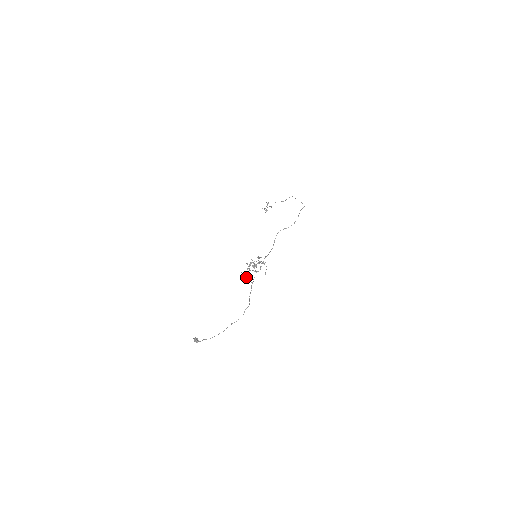
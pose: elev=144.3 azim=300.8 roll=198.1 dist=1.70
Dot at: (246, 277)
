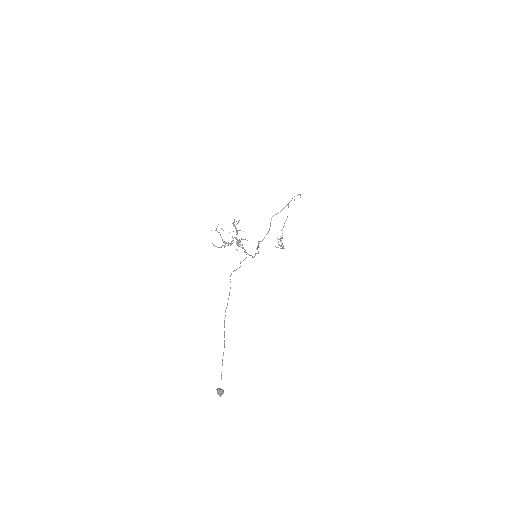
Dot at: occluded
